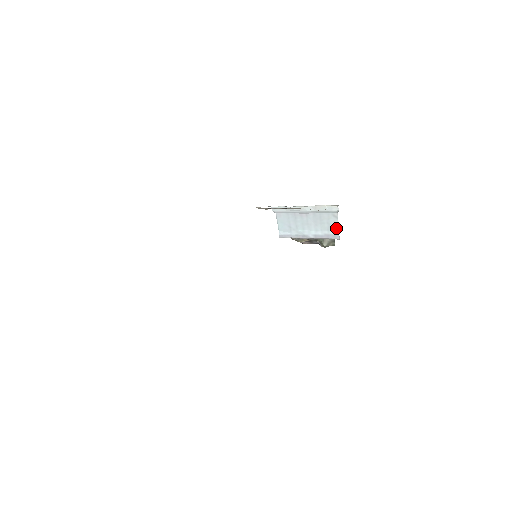
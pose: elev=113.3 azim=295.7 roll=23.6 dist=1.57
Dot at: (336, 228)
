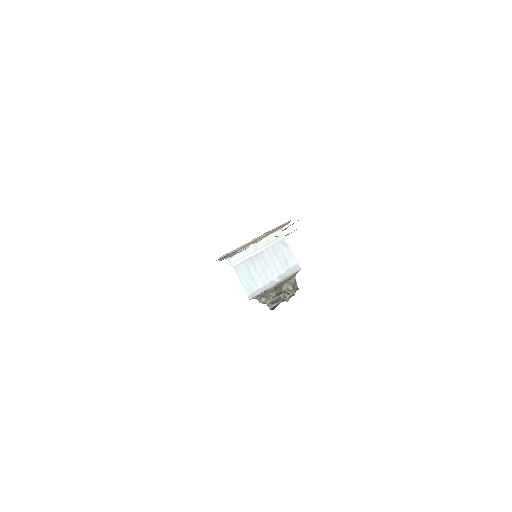
Dot at: (292, 258)
